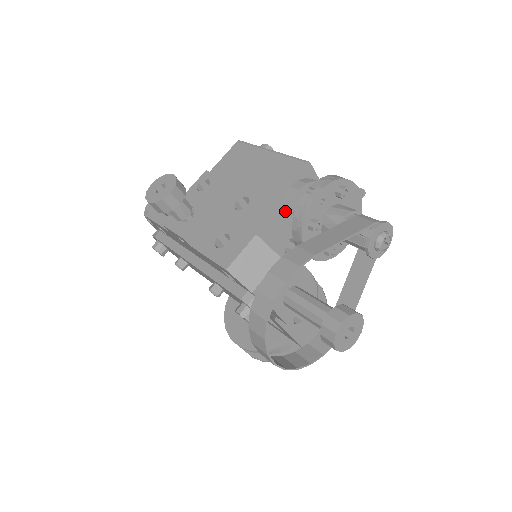
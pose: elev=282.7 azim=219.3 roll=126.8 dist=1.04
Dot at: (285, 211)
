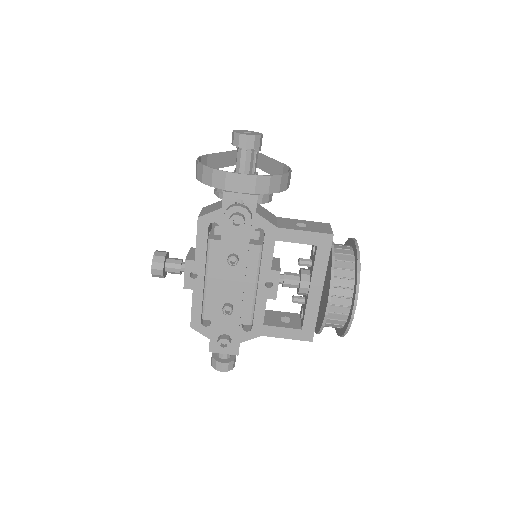
Dot at: occluded
